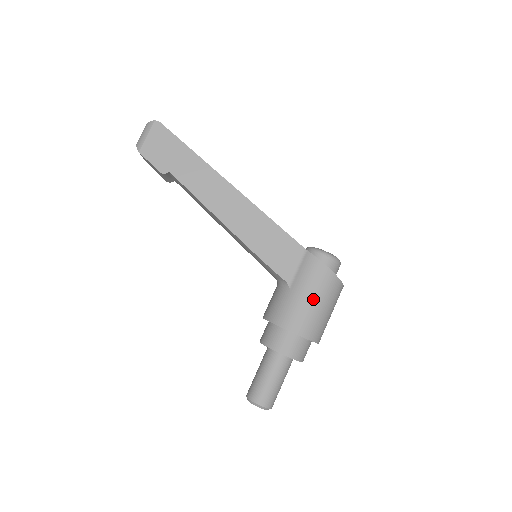
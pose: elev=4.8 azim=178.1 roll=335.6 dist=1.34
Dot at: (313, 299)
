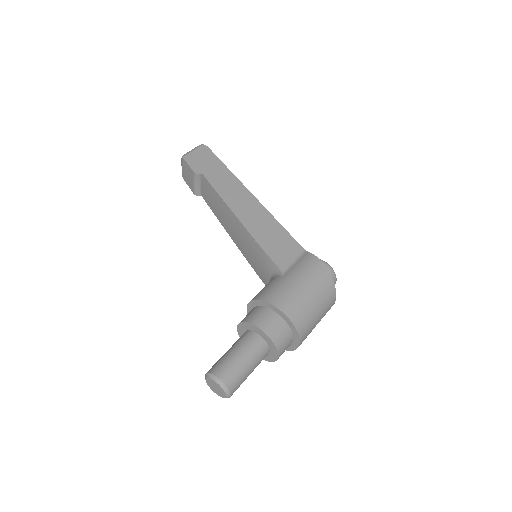
Dot at: (304, 285)
